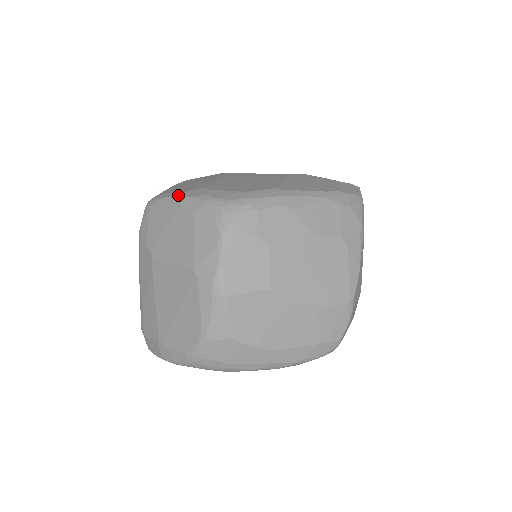
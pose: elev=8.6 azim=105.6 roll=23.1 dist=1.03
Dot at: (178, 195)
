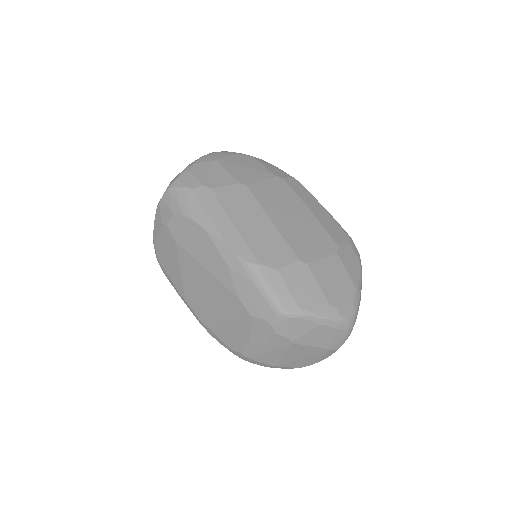
Dot at: (320, 316)
